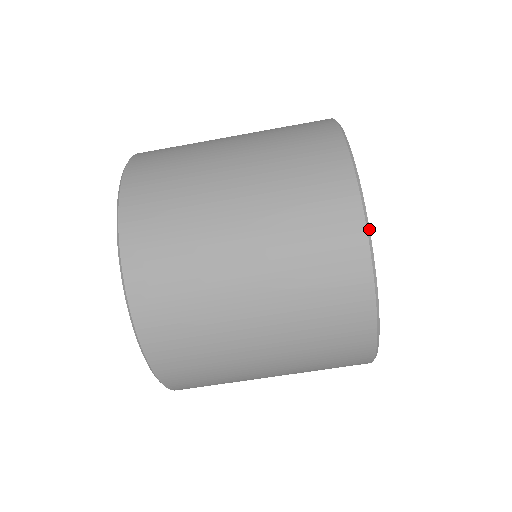
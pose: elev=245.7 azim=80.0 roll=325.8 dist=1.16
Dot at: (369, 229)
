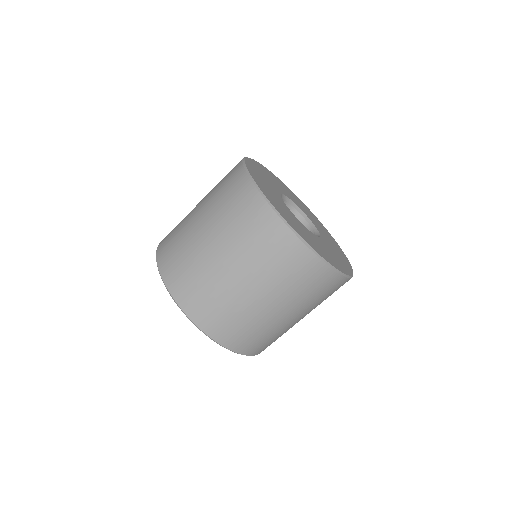
Dot at: (326, 261)
